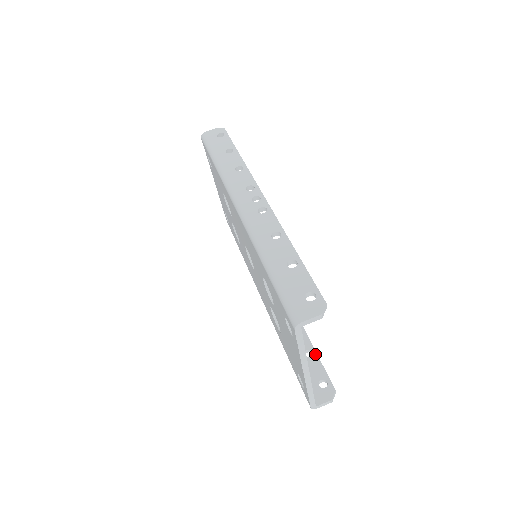
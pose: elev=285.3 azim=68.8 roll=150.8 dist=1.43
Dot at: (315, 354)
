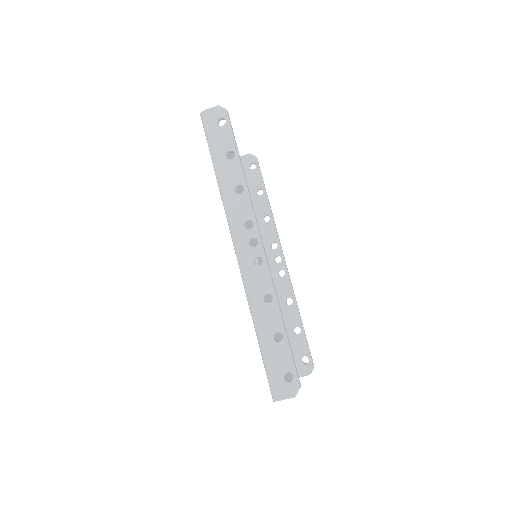
Dot at: (303, 332)
